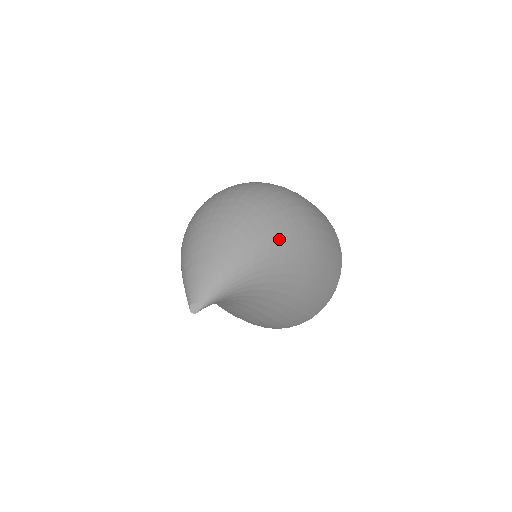
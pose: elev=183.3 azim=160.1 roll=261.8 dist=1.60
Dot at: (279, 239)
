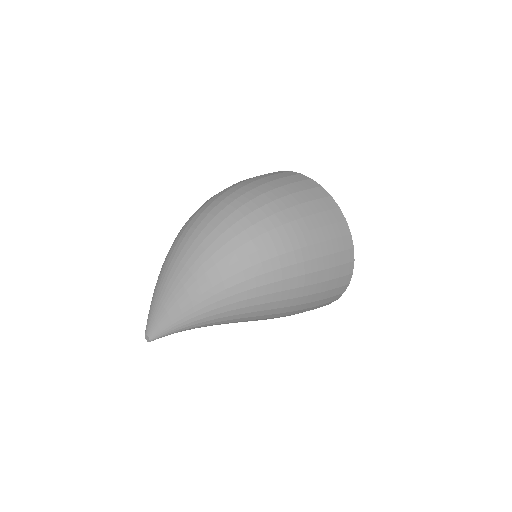
Dot at: (239, 297)
